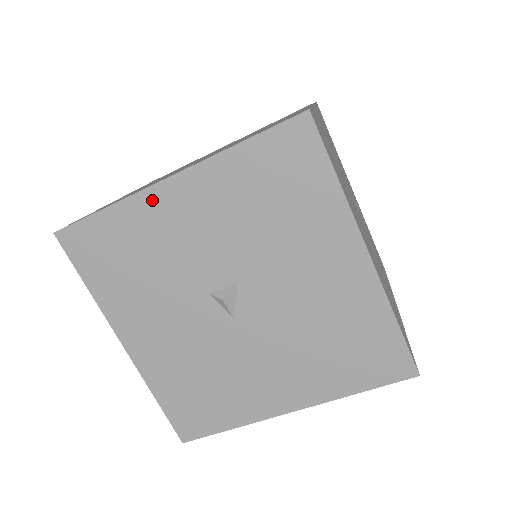
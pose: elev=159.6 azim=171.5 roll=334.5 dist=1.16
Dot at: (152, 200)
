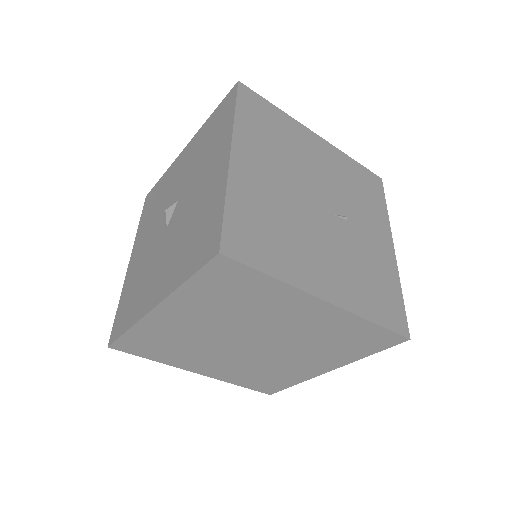
Dot at: (176, 162)
